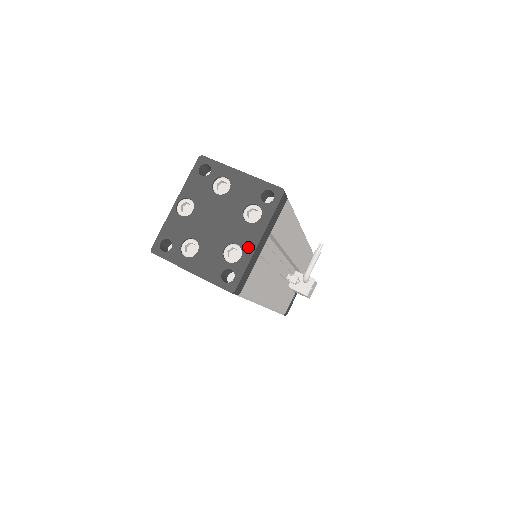
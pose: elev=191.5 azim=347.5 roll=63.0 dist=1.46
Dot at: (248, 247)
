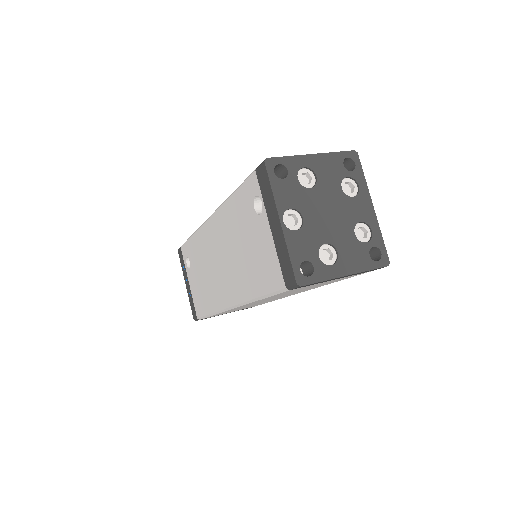
Dot at: (370, 218)
